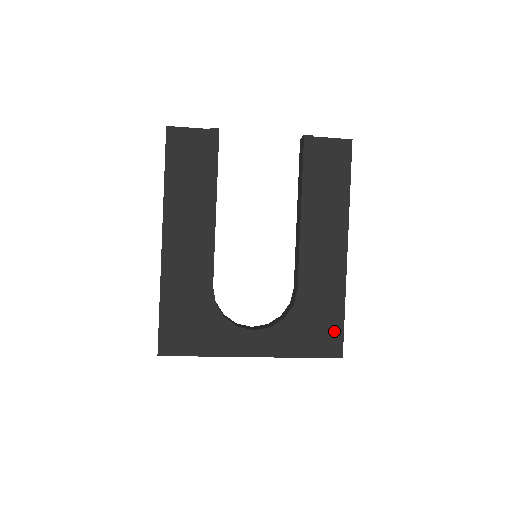
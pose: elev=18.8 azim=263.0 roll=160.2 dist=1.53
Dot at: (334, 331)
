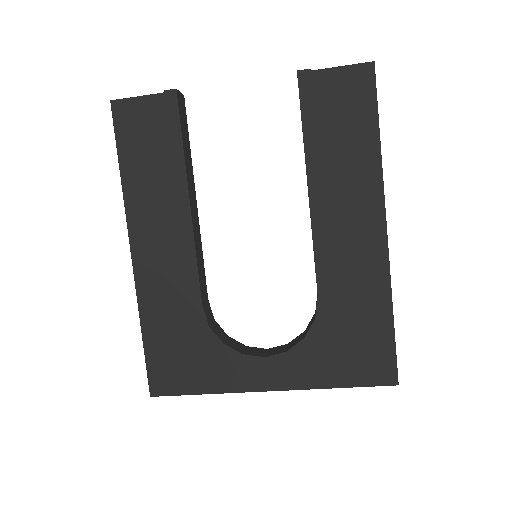
Dot at: (381, 348)
